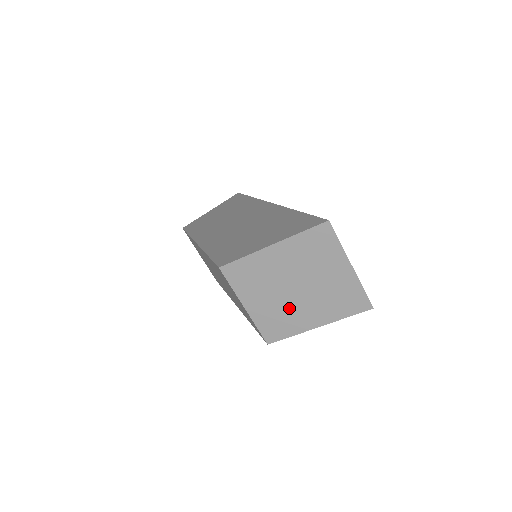
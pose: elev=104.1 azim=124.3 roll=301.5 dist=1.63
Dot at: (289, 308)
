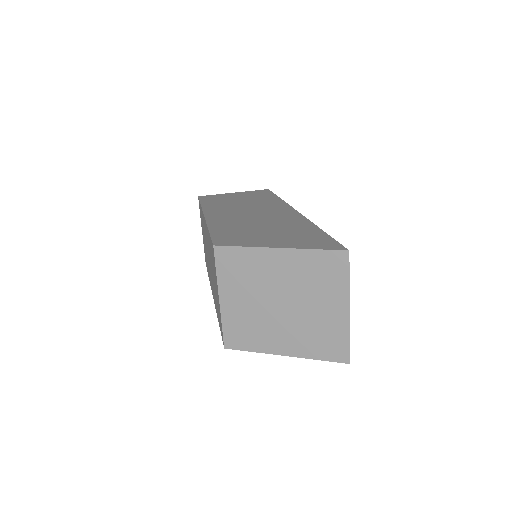
Dot at: (264, 321)
